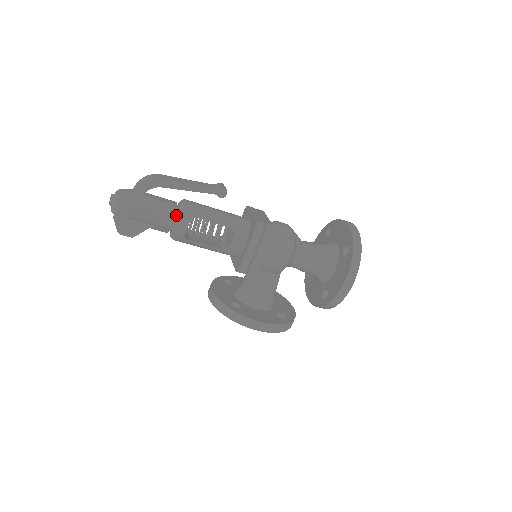
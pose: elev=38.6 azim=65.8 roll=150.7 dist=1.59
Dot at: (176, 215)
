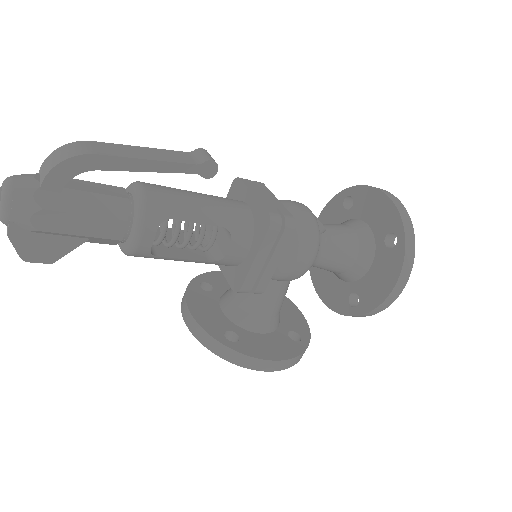
Dot at: (130, 216)
